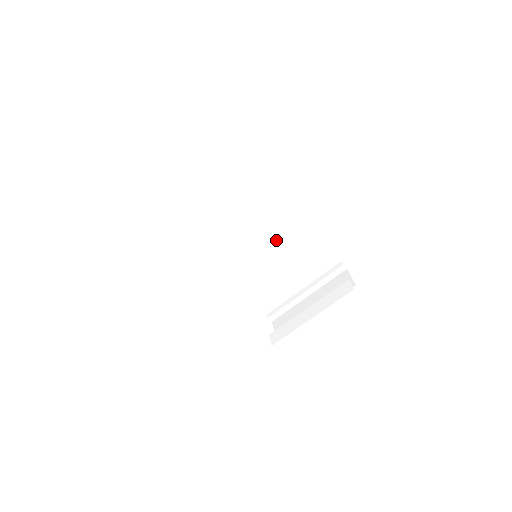
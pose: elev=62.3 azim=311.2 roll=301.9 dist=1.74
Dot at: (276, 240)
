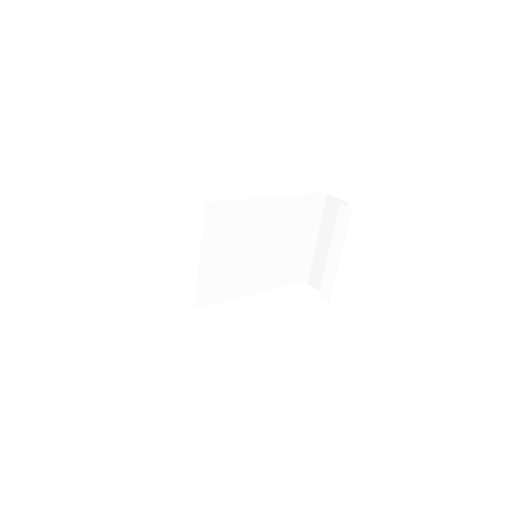
Dot at: (259, 230)
